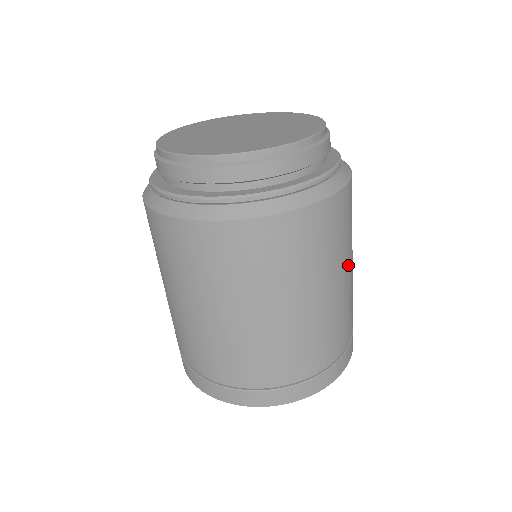
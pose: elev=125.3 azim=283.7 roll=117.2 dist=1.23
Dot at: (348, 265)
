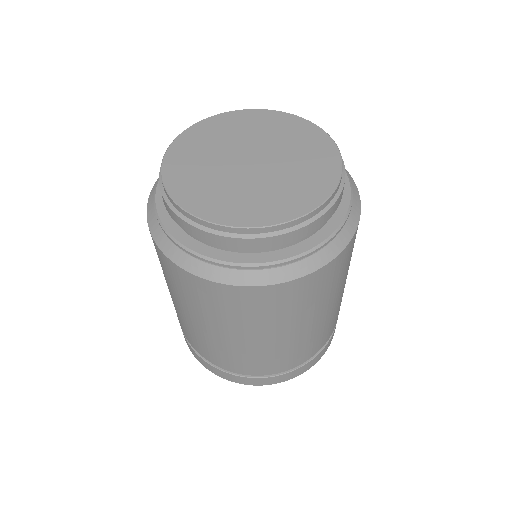
Dot at: (340, 291)
